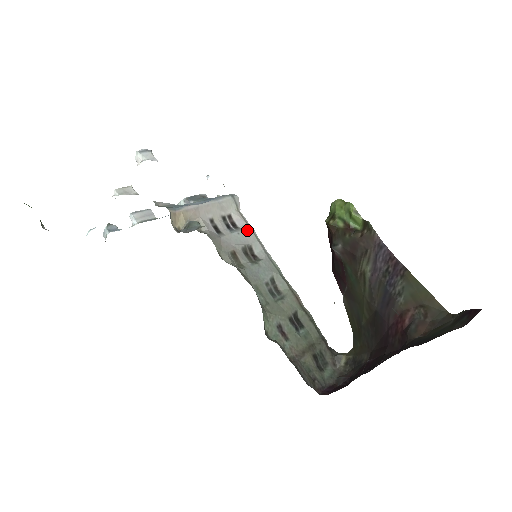
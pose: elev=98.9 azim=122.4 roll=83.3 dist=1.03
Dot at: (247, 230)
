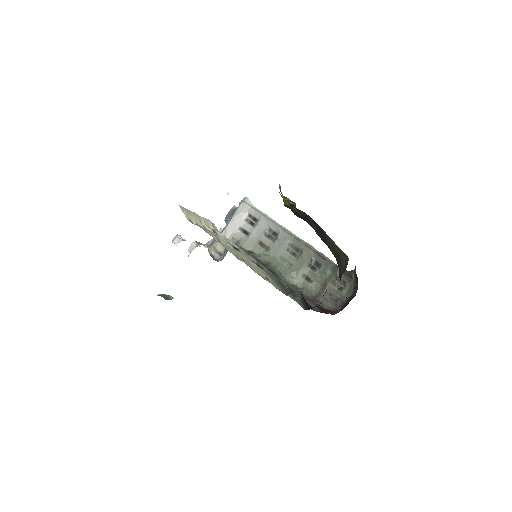
Dot at: (262, 218)
